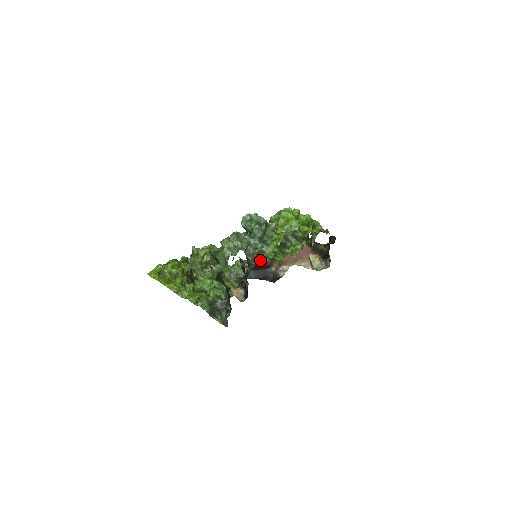
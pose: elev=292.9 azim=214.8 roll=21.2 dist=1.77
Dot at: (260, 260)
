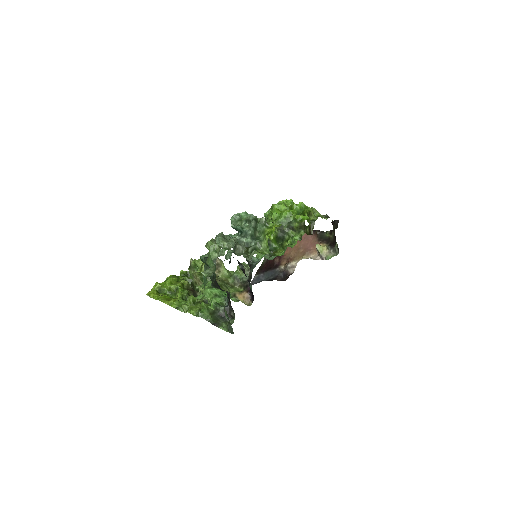
Dot at: (268, 261)
